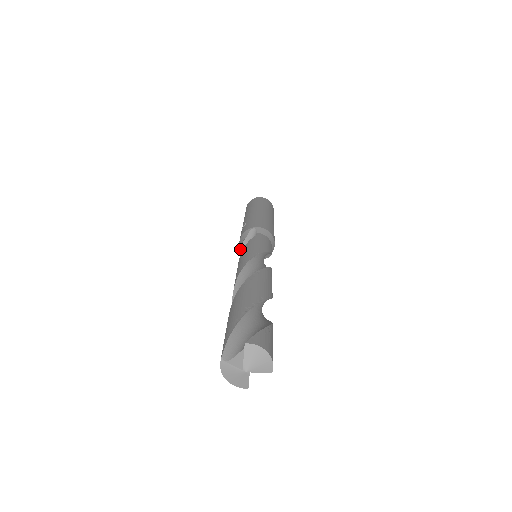
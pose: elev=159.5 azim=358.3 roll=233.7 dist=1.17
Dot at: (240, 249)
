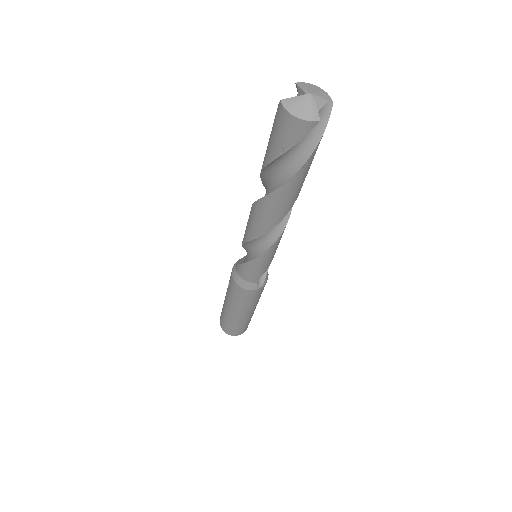
Dot at: (236, 283)
